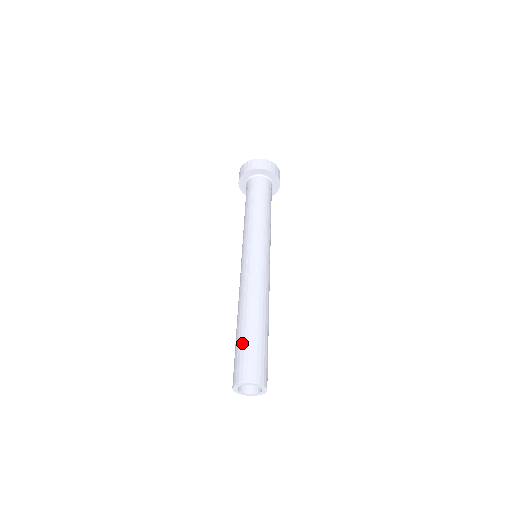
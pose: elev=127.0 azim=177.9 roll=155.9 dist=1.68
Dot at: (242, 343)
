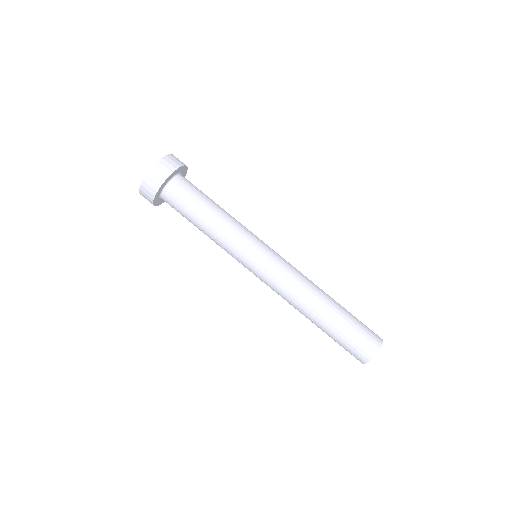
Dot at: (340, 335)
